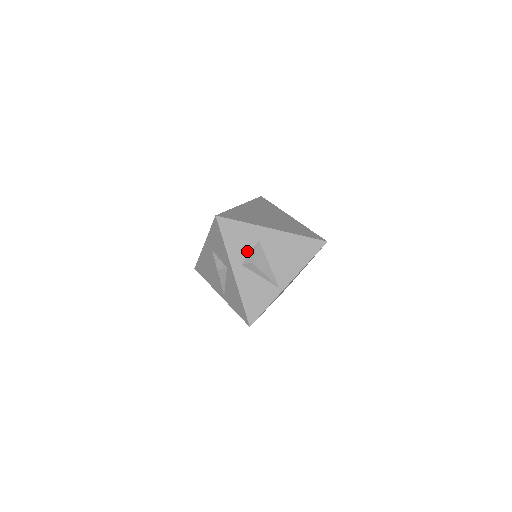
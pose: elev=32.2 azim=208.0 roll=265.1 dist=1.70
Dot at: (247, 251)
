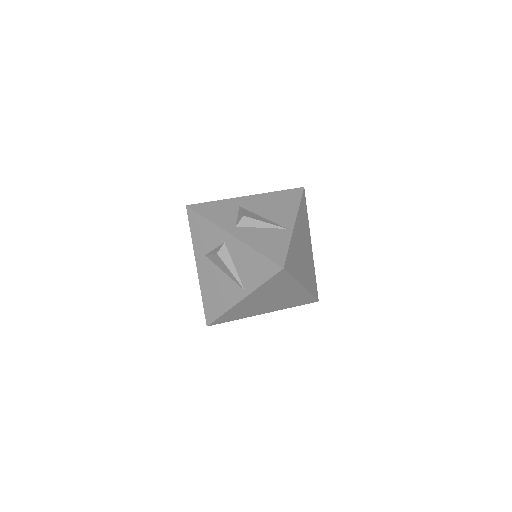
Dot at: (234, 216)
